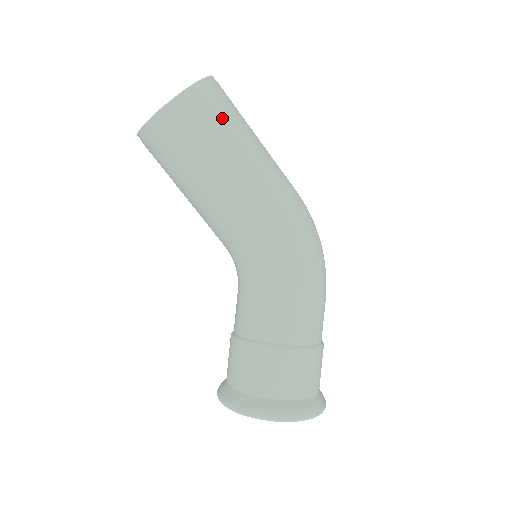
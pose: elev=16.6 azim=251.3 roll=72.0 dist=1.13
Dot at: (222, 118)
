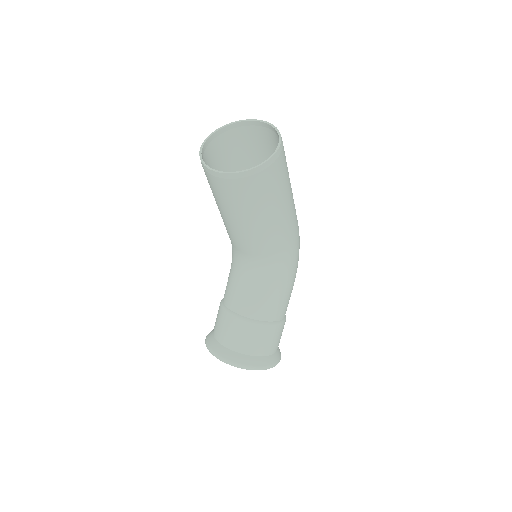
Dot at: (286, 171)
